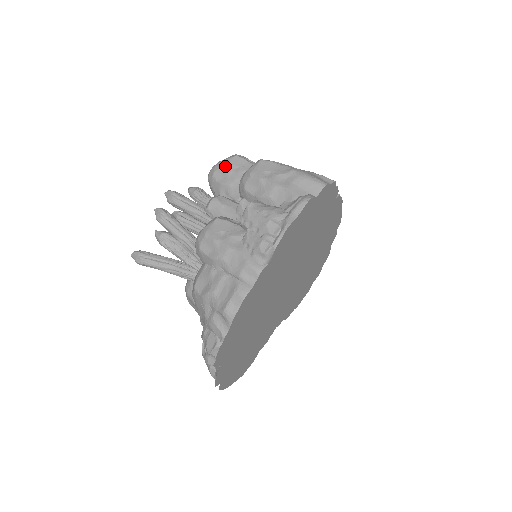
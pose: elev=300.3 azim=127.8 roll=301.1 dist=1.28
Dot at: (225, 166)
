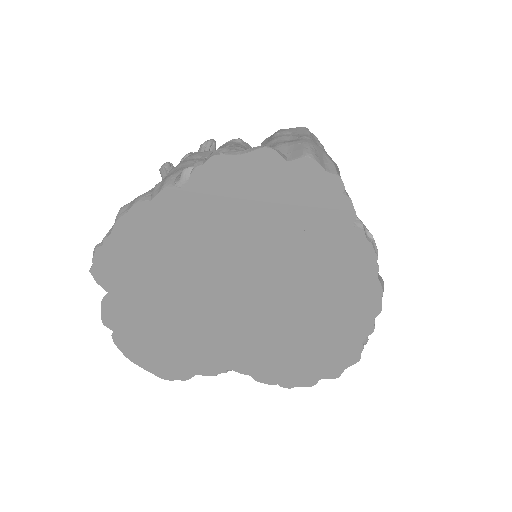
Dot at: occluded
